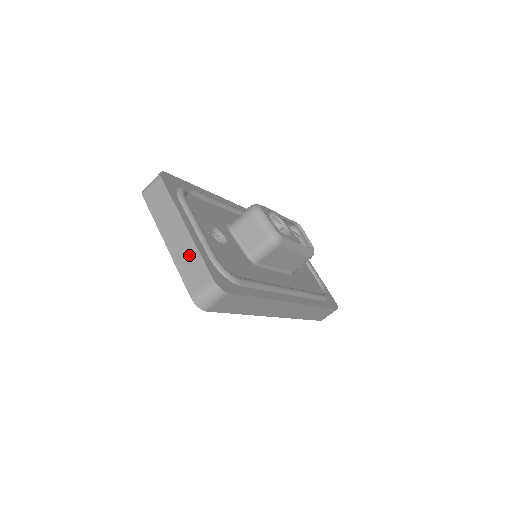
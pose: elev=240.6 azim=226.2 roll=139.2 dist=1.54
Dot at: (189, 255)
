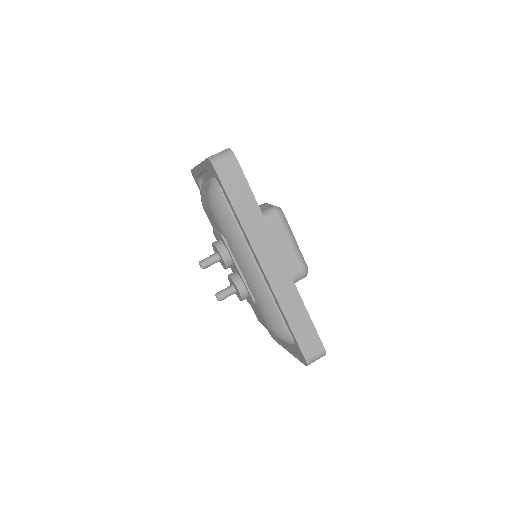
Dot at: occluded
